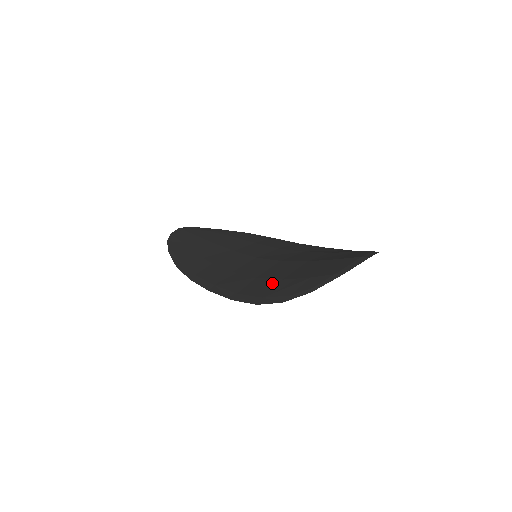
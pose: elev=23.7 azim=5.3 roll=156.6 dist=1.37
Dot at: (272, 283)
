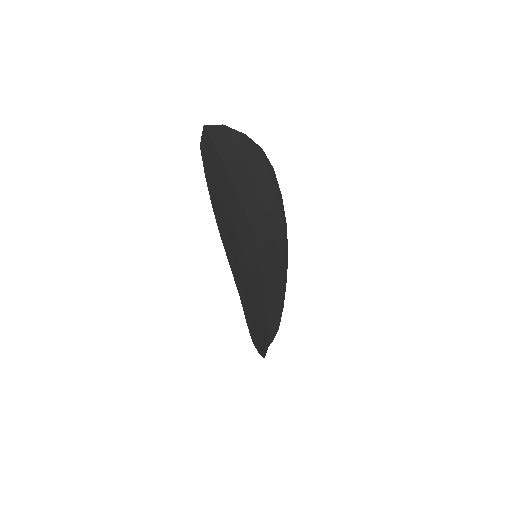
Dot at: occluded
